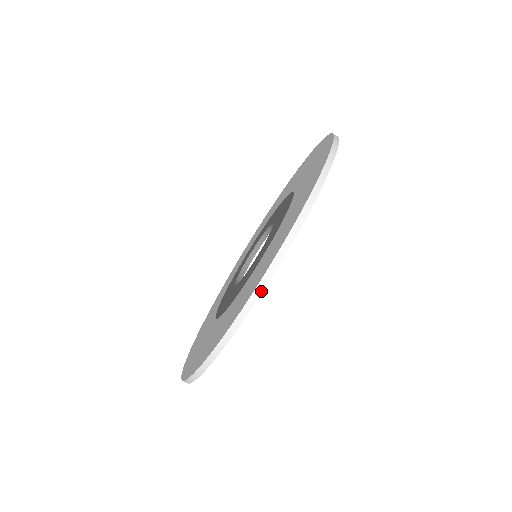
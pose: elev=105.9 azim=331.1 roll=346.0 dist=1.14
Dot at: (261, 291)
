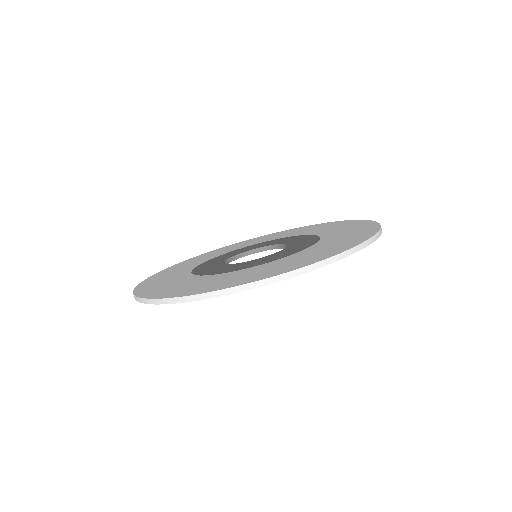
Dot at: (244, 290)
